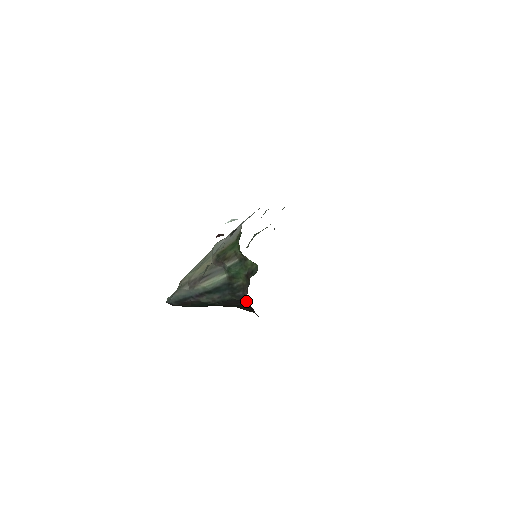
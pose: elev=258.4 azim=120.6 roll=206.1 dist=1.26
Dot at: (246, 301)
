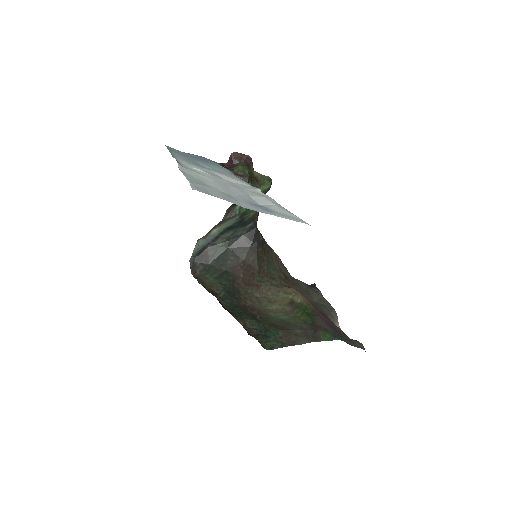
Dot at: (255, 231)
